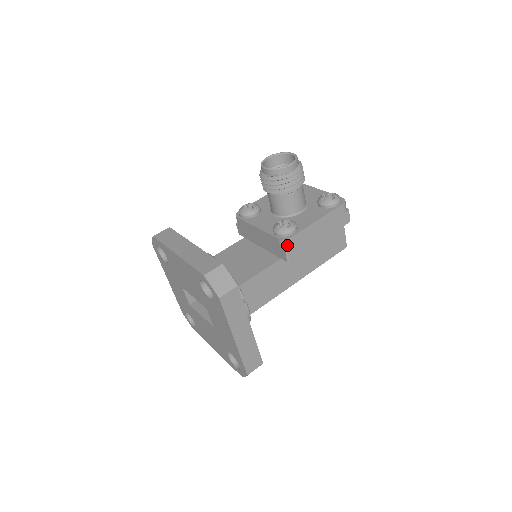
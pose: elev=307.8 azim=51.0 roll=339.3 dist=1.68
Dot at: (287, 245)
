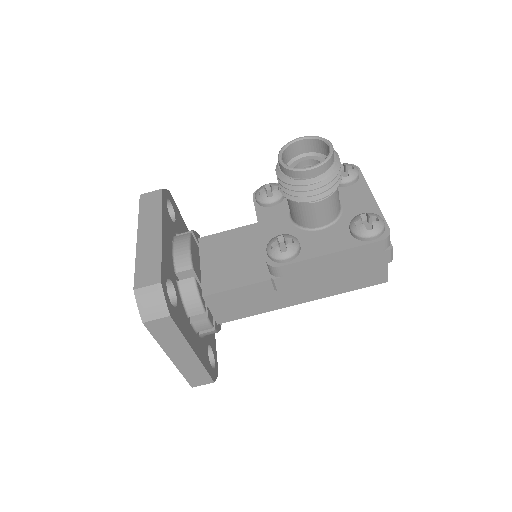
Dot at: (275, 272)
